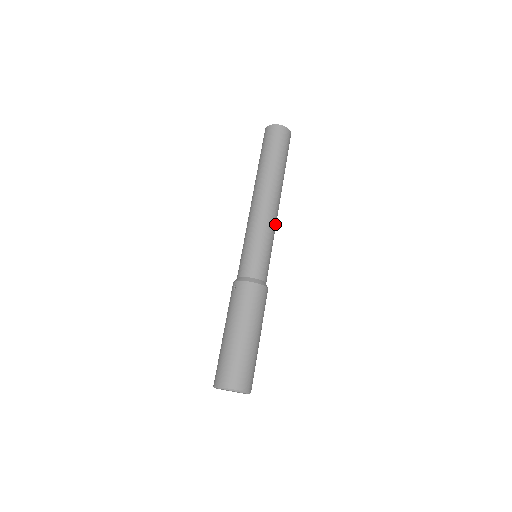
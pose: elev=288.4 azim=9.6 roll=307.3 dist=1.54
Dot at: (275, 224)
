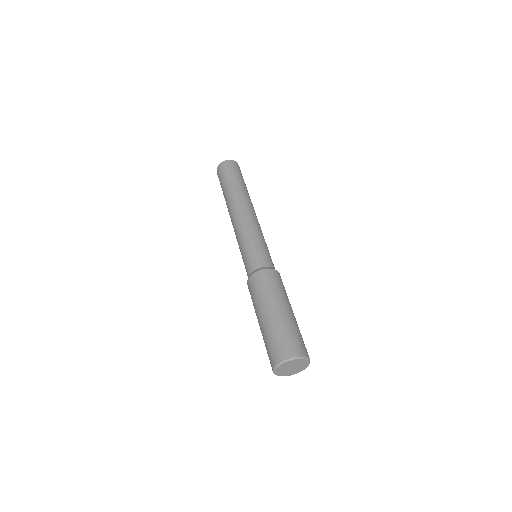
Dot at: occluded
